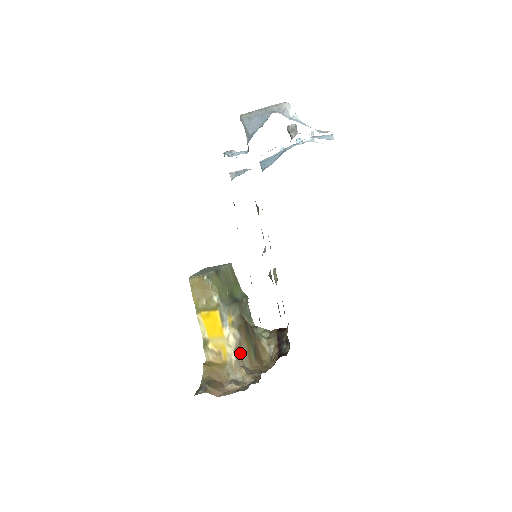
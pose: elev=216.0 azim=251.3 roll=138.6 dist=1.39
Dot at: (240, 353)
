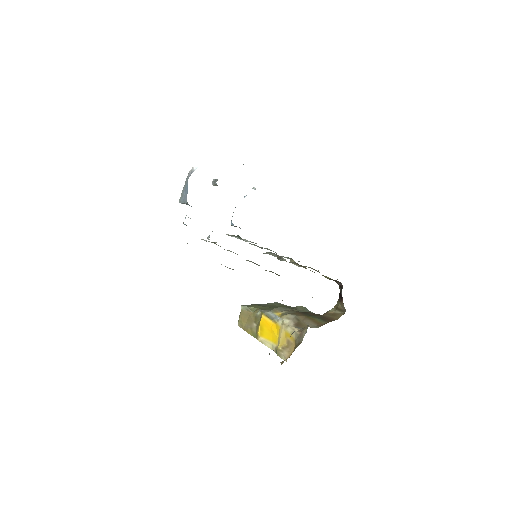
Dot at: (302, 324)
